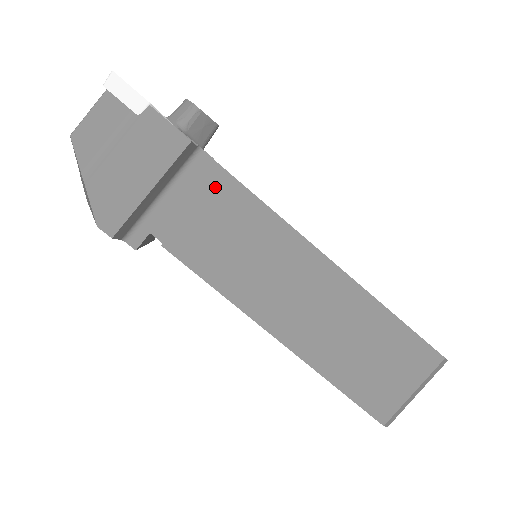
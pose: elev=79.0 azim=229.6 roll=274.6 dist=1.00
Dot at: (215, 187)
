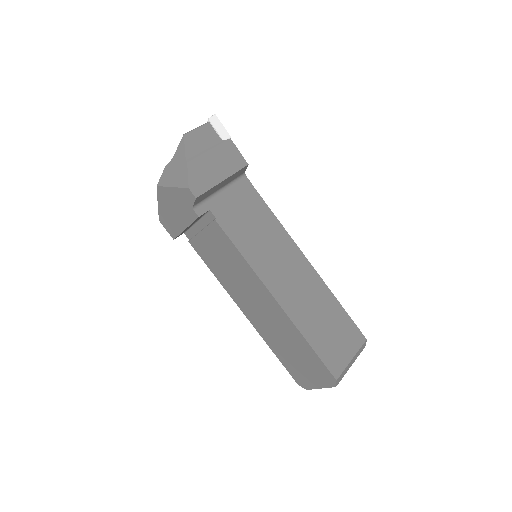
Dot at: (250, 198)
